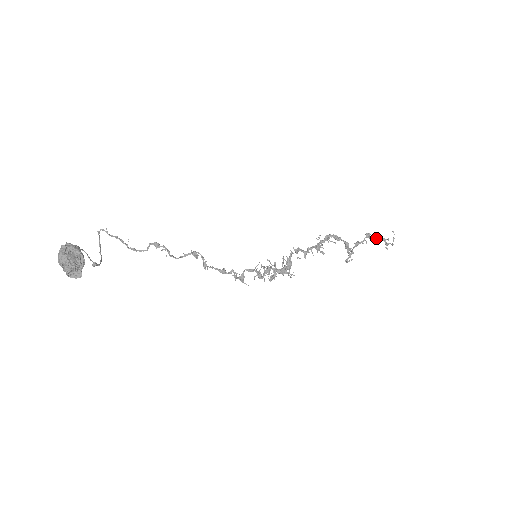
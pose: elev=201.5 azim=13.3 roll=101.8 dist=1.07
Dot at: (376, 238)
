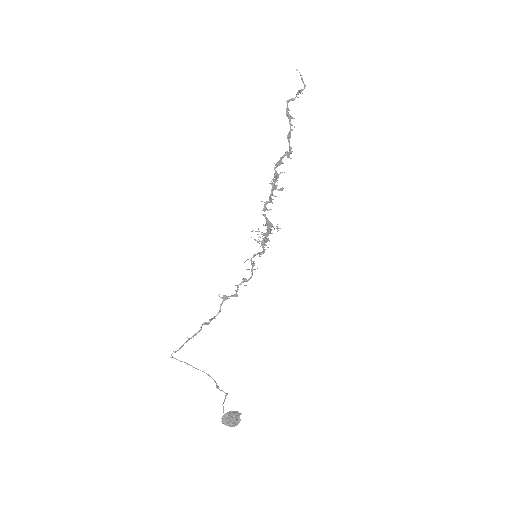
Dot at: (291, 99)
